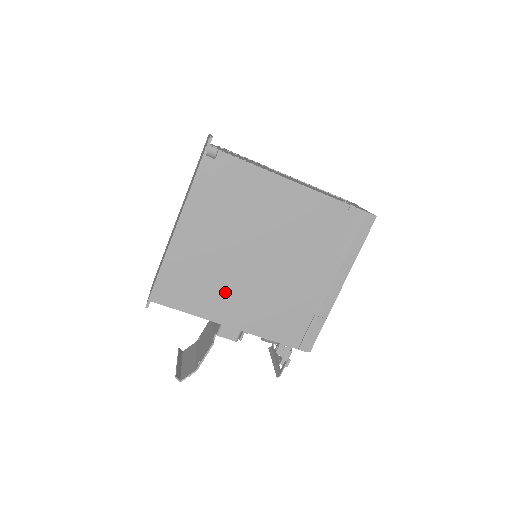
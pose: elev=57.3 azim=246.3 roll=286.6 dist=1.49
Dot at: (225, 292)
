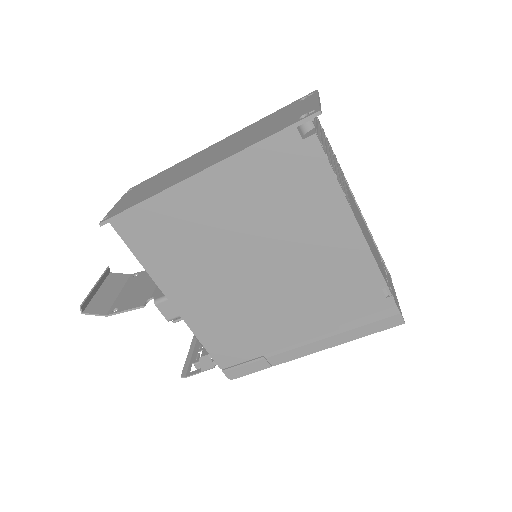
Dot at: (195, 273)
